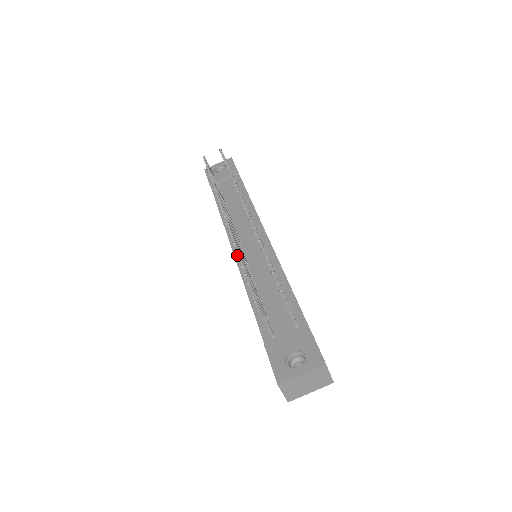
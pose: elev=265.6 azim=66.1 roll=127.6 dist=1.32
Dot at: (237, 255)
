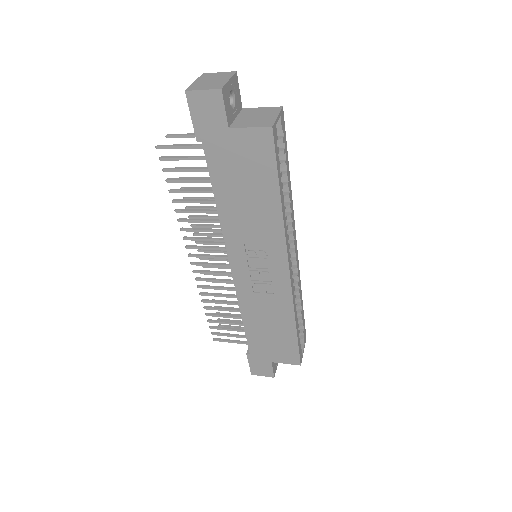
Dot at: (229, 257)
